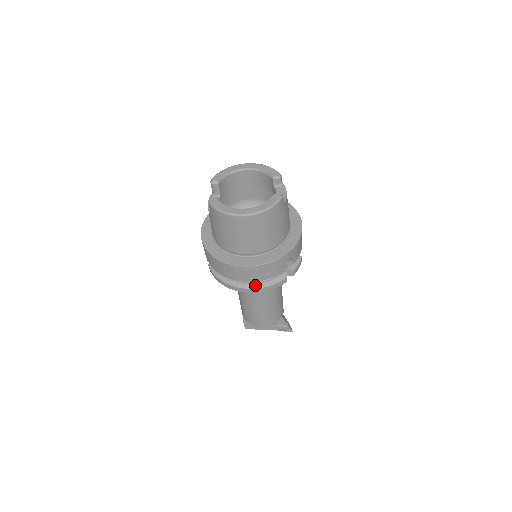
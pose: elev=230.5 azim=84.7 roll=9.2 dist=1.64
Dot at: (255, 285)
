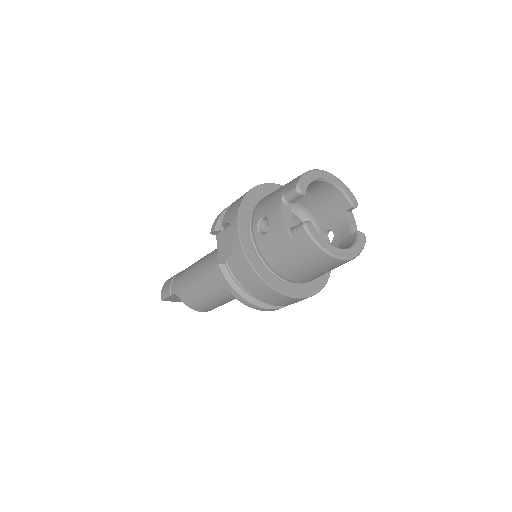
Dot at: (273, 305)
